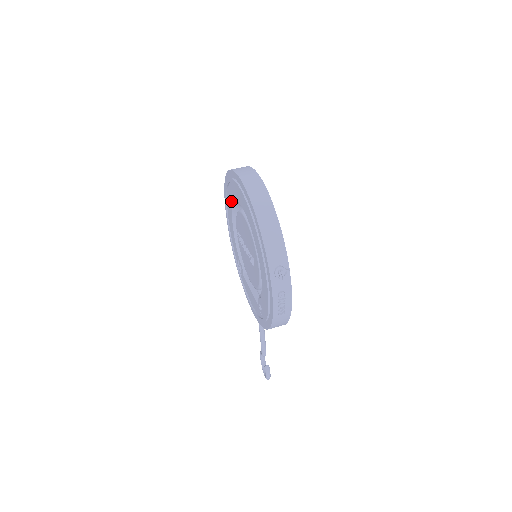
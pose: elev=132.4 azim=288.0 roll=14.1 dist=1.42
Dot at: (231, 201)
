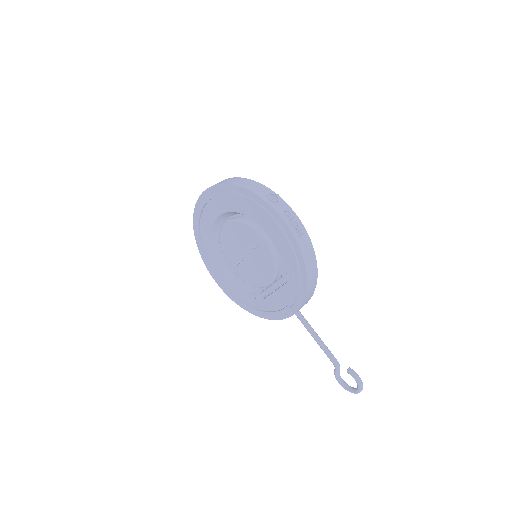
Dot at: (210, 246)
